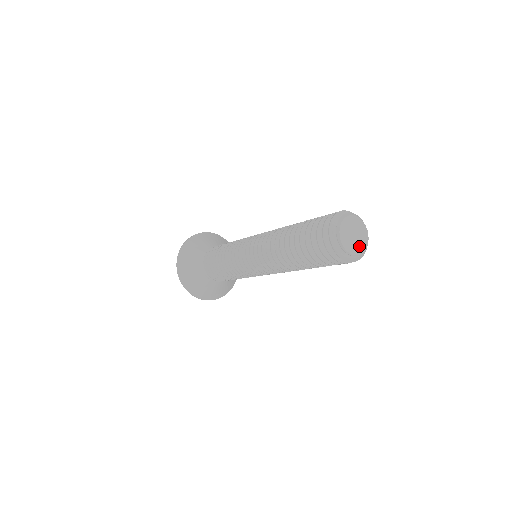
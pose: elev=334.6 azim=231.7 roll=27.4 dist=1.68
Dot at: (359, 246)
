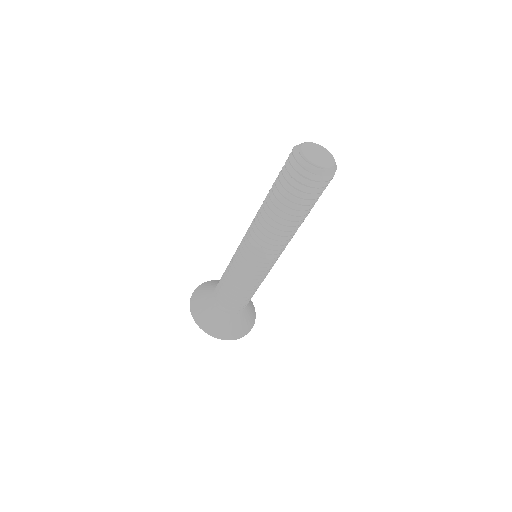
Dot at: (325, 162)
